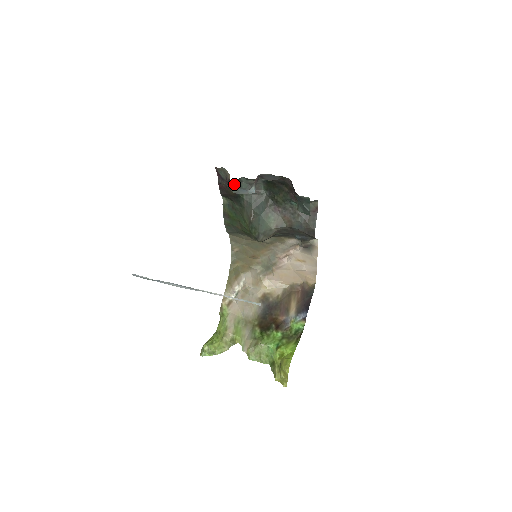
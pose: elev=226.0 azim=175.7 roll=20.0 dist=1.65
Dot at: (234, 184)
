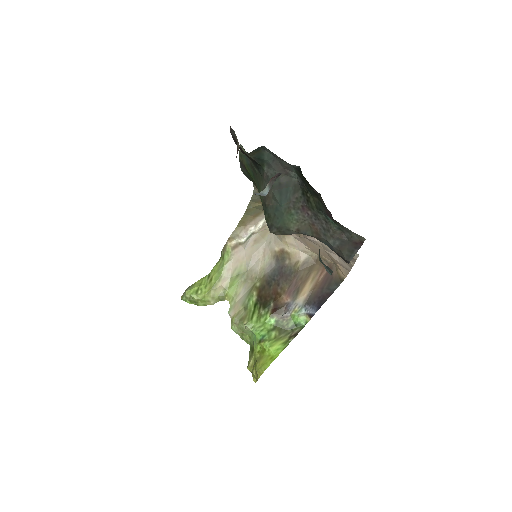
Dot at: occluded
